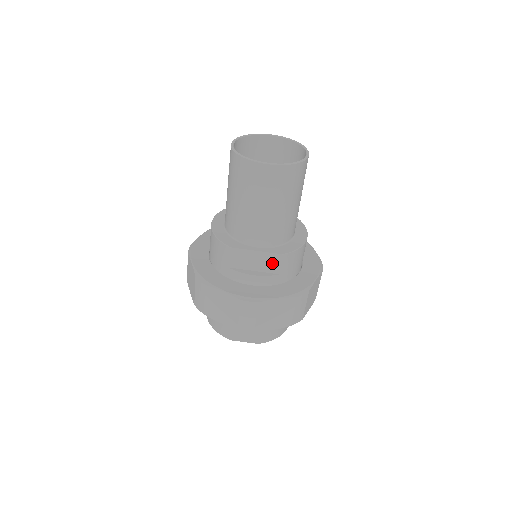
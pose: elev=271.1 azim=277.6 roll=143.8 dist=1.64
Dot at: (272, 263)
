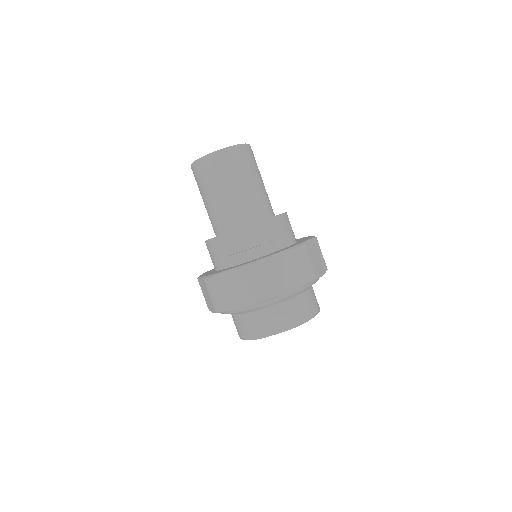
Dot at: (260, 233)
